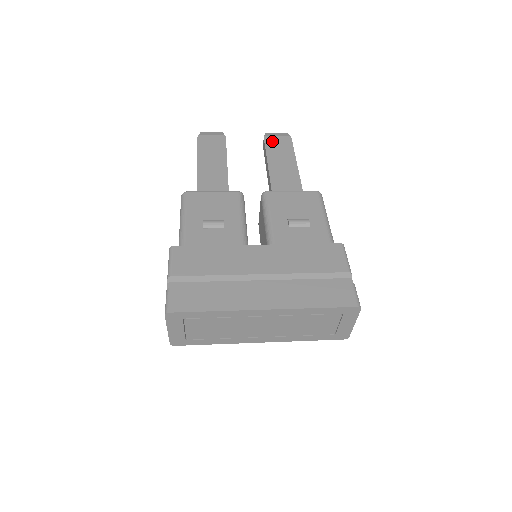
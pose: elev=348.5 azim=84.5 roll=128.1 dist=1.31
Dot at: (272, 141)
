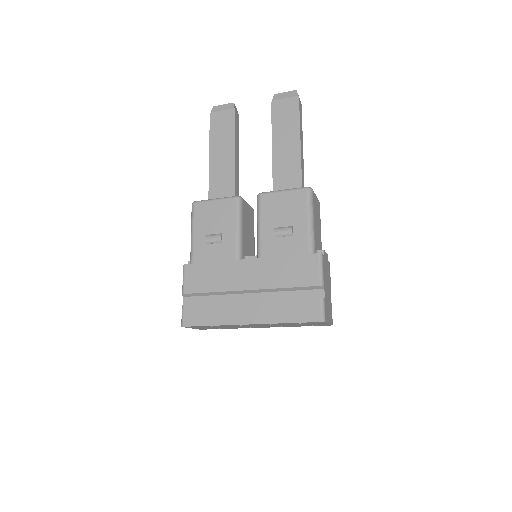
Dot at: (279, 108)
